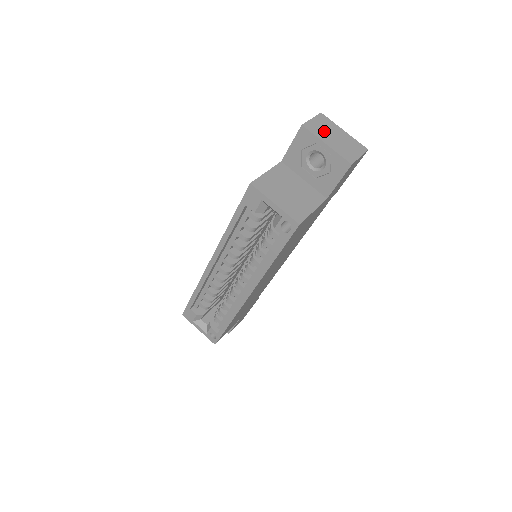
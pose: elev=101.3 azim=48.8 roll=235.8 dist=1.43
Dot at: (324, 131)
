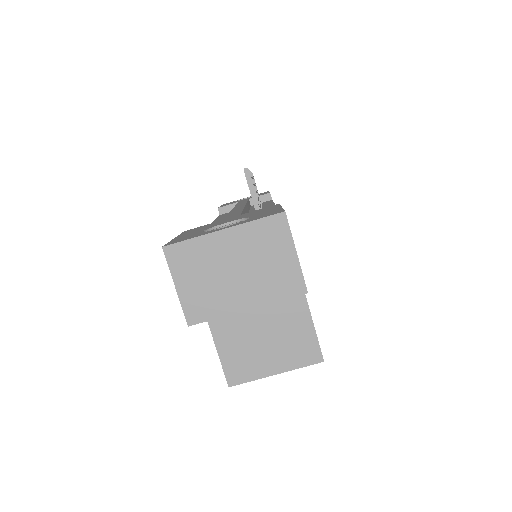
Dot at: (214, 286)
